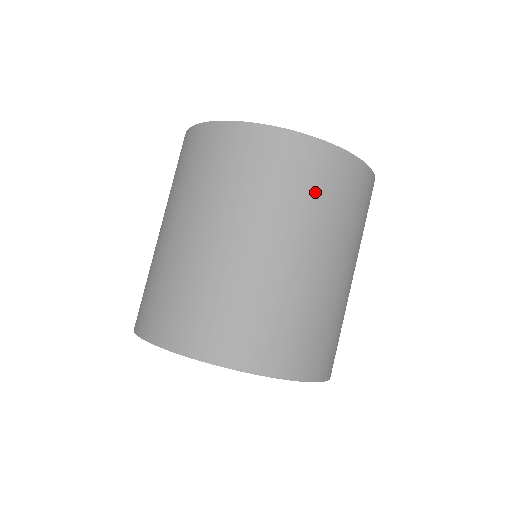
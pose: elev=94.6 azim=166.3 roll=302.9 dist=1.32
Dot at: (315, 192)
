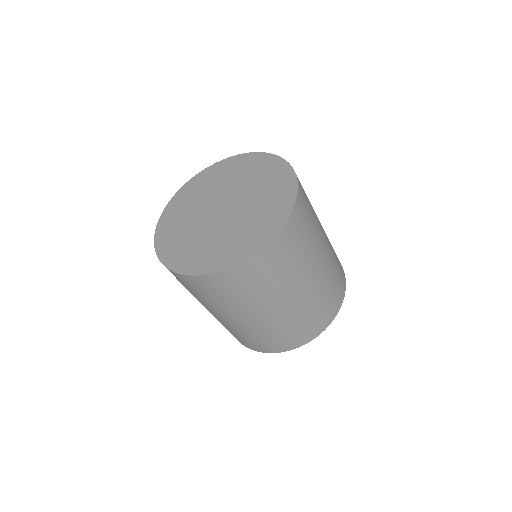
Dot at: (224, 295)
